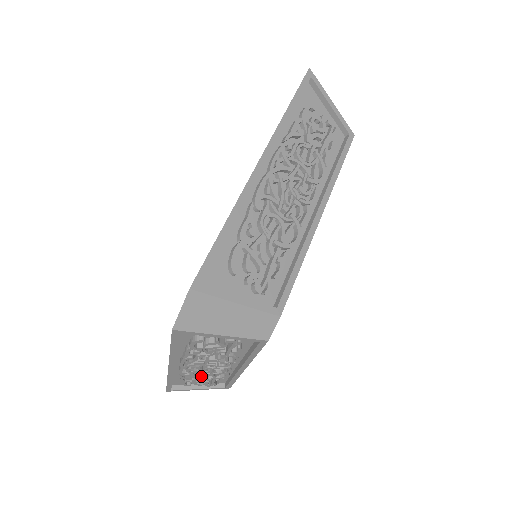
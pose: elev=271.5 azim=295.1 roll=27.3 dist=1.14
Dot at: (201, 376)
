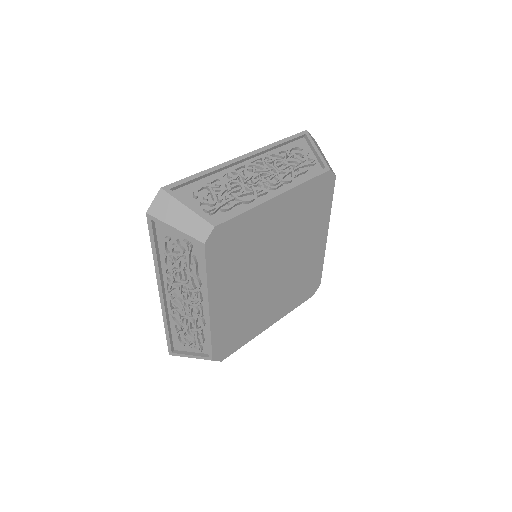
Dot at: (185, 321)
